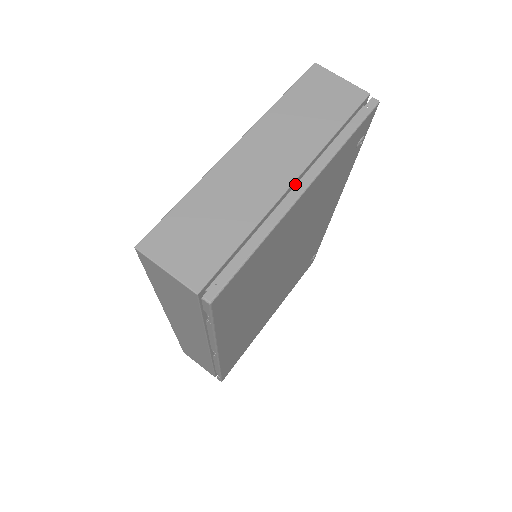
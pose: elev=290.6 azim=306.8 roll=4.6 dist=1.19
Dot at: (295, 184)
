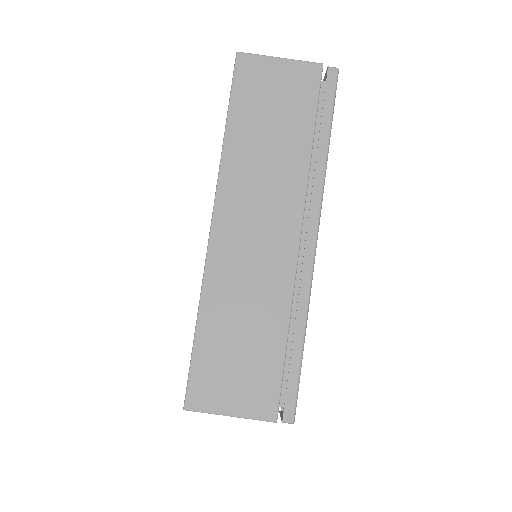
Dot at: (300, 233)
